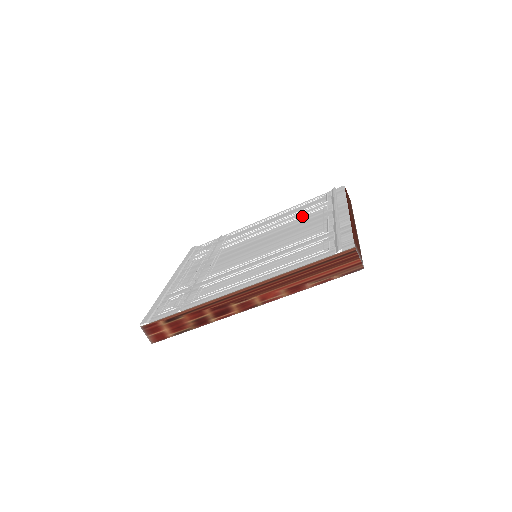
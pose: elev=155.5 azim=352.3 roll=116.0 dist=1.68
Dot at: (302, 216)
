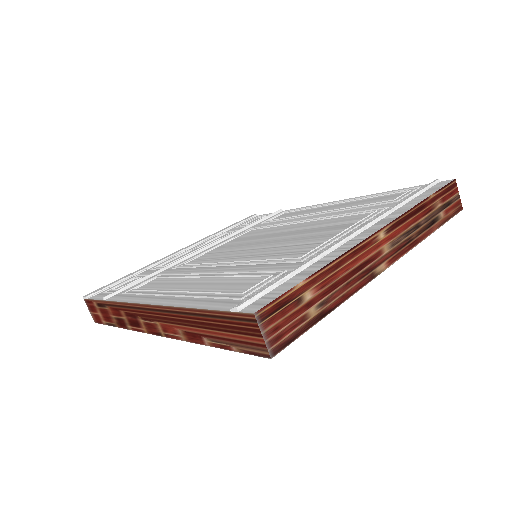
Dot at: (344, 215)
